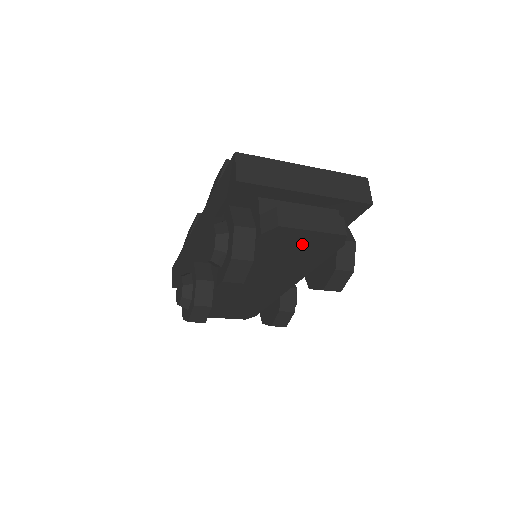
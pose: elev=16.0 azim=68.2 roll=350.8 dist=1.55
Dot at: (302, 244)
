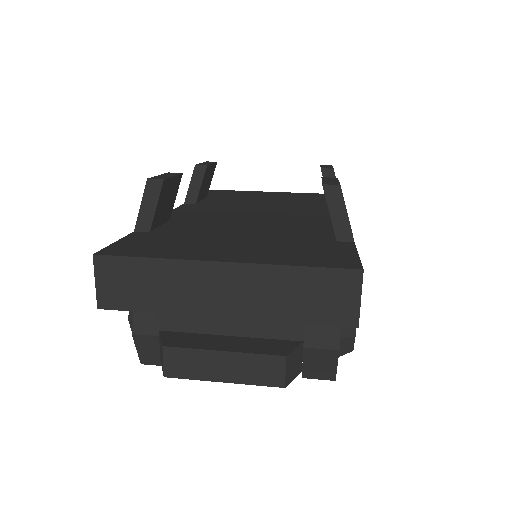
Dot at: occluded
